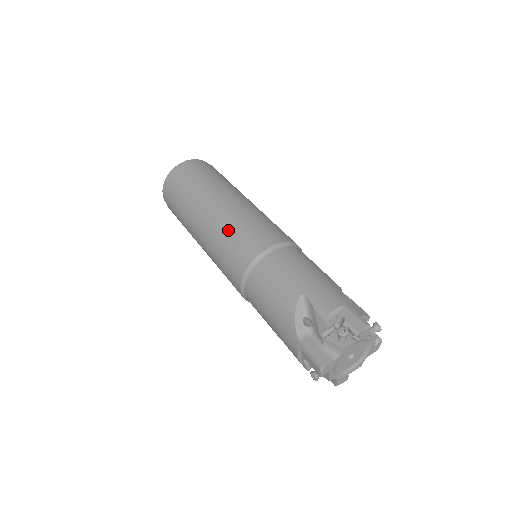
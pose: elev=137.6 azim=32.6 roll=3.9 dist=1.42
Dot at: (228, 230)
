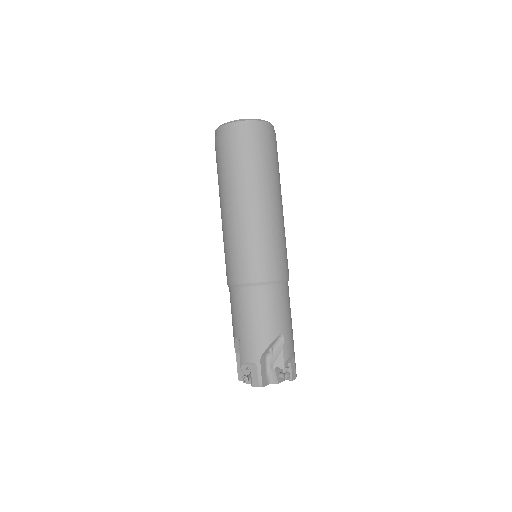
Dot at: (268, 238)
